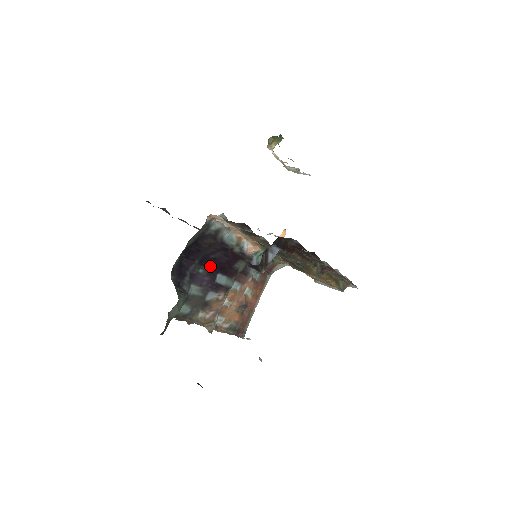
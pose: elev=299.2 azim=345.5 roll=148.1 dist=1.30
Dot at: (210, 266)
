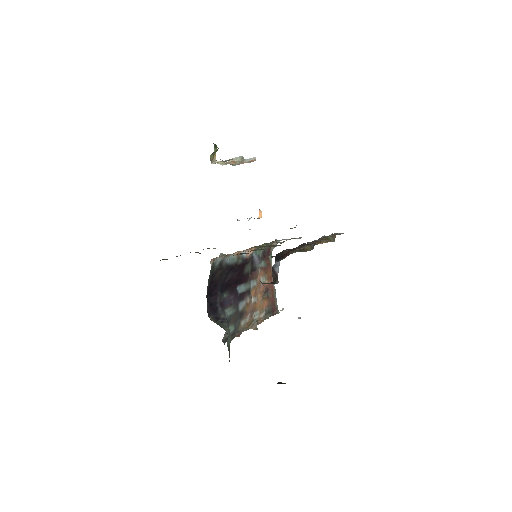
Dot at: (229, 287)
